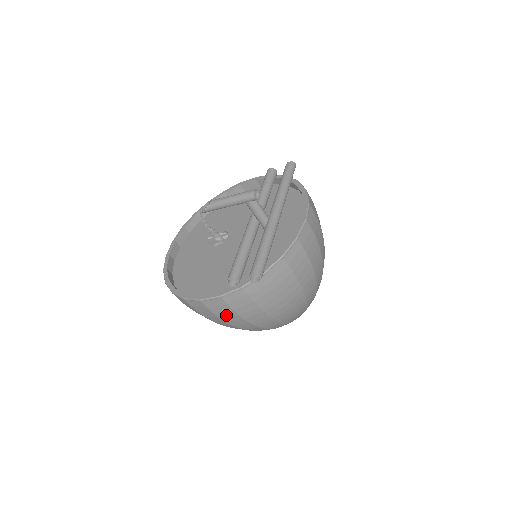
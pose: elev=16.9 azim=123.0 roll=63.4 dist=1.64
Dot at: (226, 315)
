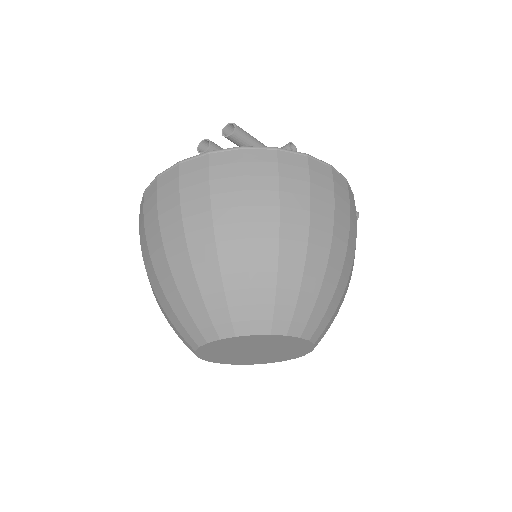
Dot at: (168, 206)
